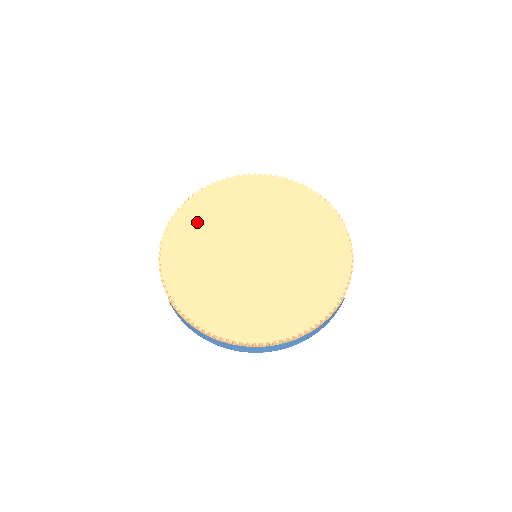
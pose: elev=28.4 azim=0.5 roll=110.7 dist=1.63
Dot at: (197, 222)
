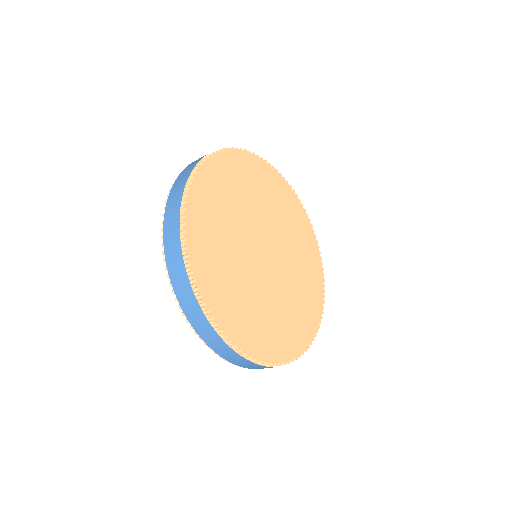
Dot at: (219, 194)
